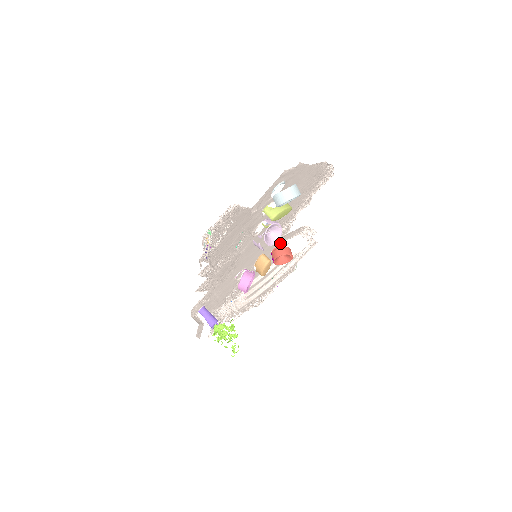
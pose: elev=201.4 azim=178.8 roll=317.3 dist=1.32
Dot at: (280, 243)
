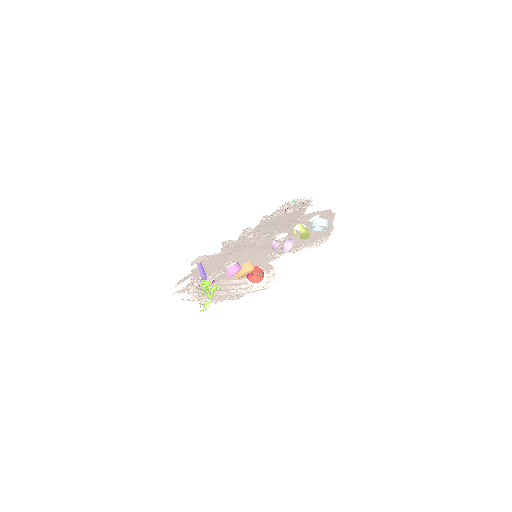
Dot at: (259, 266)
